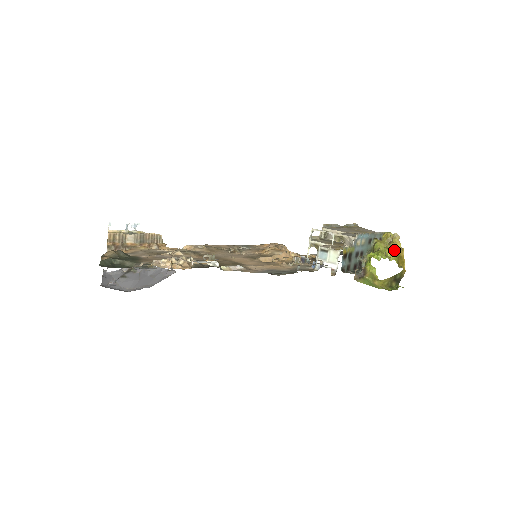
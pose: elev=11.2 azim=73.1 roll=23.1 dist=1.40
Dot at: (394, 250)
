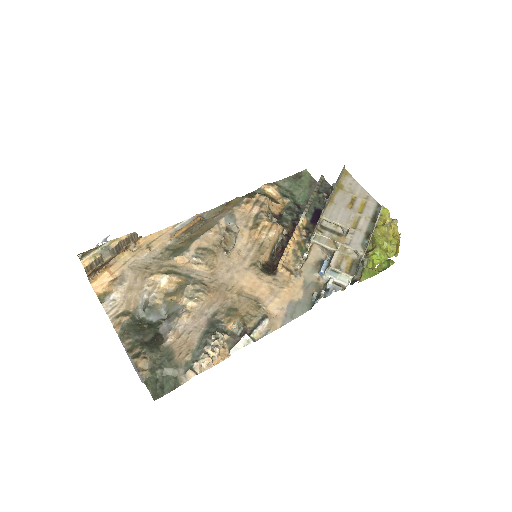
Dot at: (393, 243)
